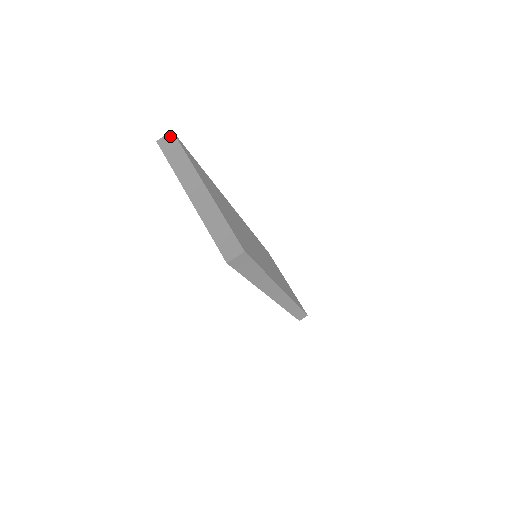
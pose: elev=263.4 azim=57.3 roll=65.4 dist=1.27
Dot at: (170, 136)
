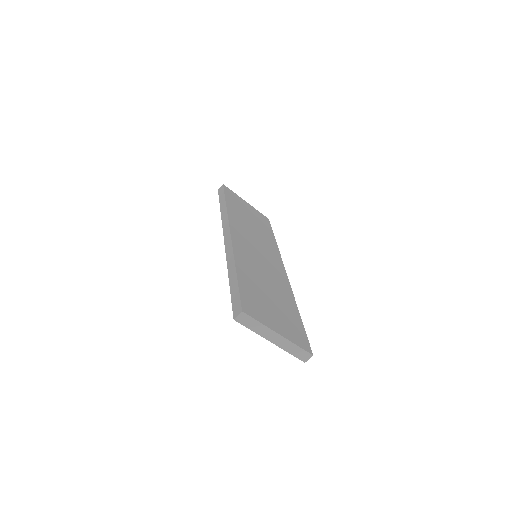
Dot at: (242, 315)
